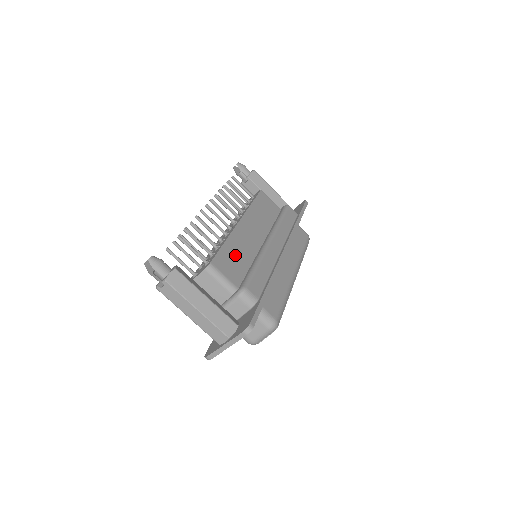
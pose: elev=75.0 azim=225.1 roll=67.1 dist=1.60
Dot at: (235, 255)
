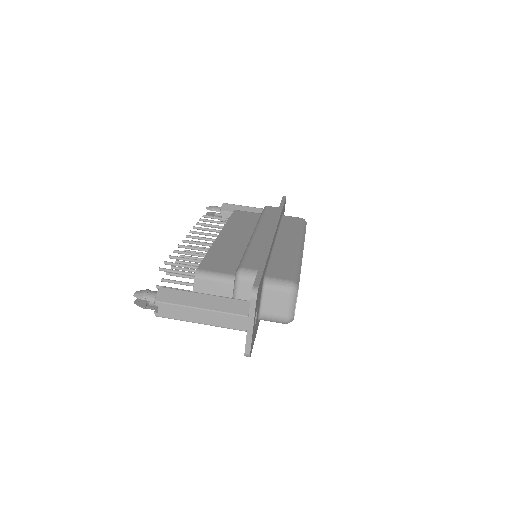
Dot at: (223, 256)
